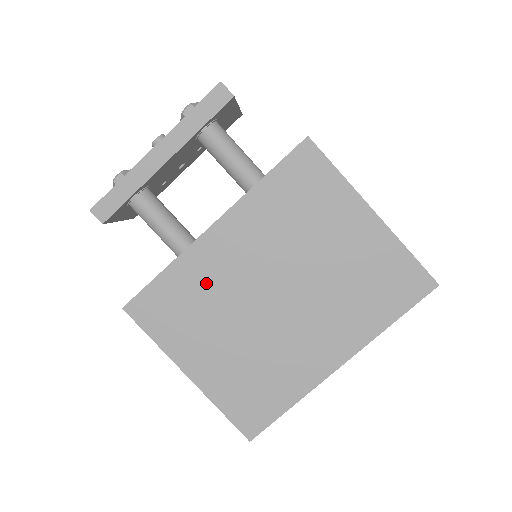
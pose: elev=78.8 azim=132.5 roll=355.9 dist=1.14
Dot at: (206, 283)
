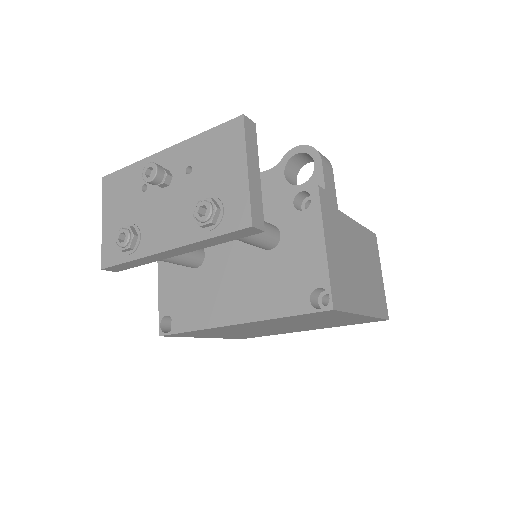
Dot at: (226, 330)
